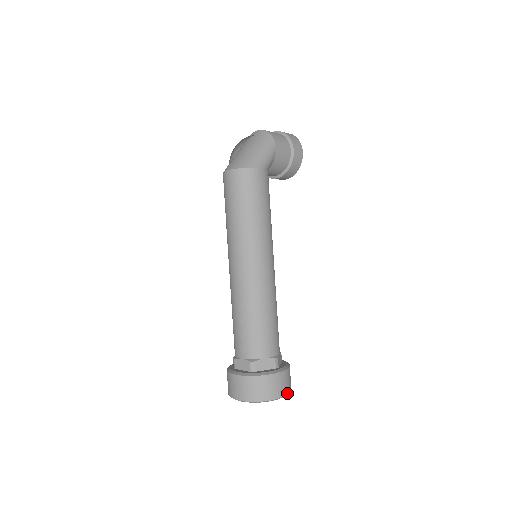
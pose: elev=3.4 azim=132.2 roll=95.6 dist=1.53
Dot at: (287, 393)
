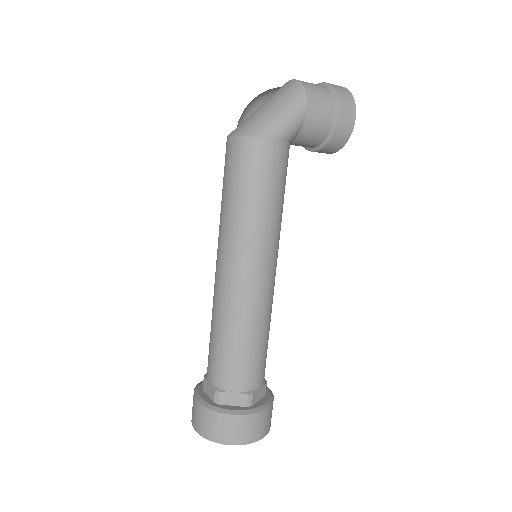
Dot at: (256, 440)
